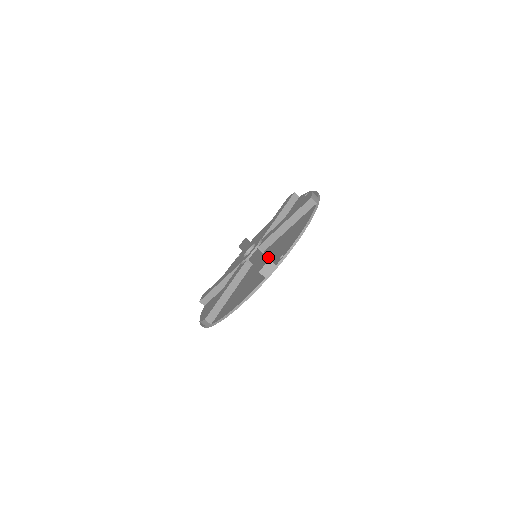
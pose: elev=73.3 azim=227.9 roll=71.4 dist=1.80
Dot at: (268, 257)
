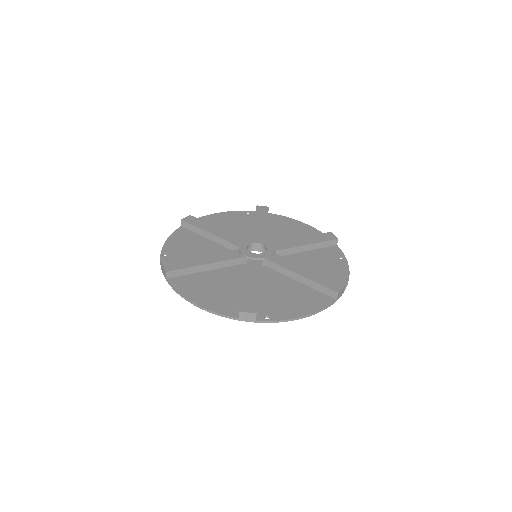
Dot at: (260, 287)
